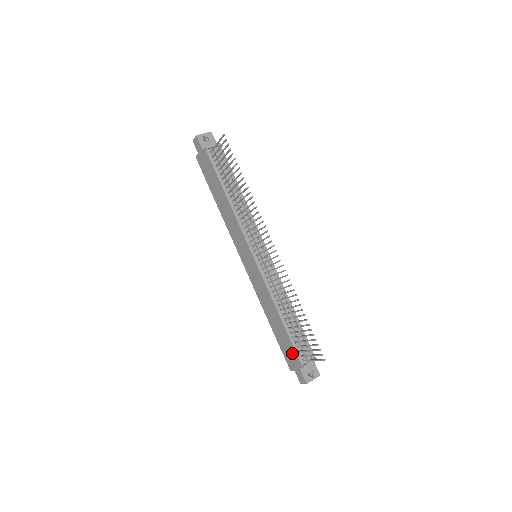
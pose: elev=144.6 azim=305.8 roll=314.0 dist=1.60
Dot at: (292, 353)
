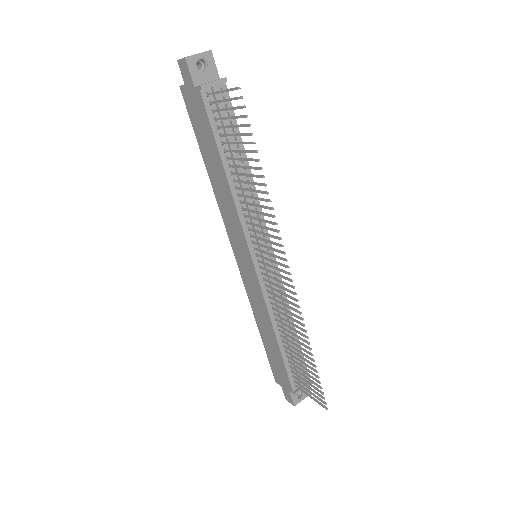
Dot at: (283, 374)
